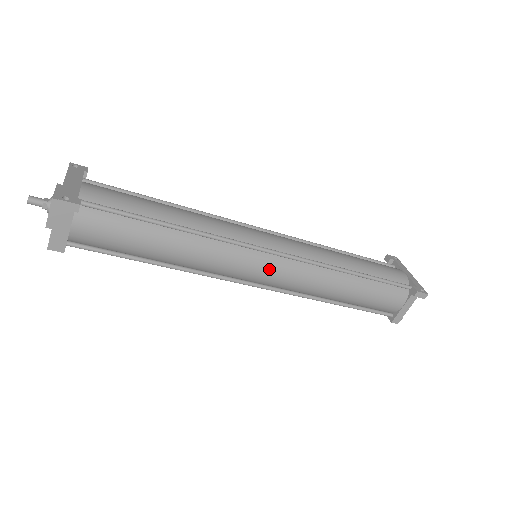
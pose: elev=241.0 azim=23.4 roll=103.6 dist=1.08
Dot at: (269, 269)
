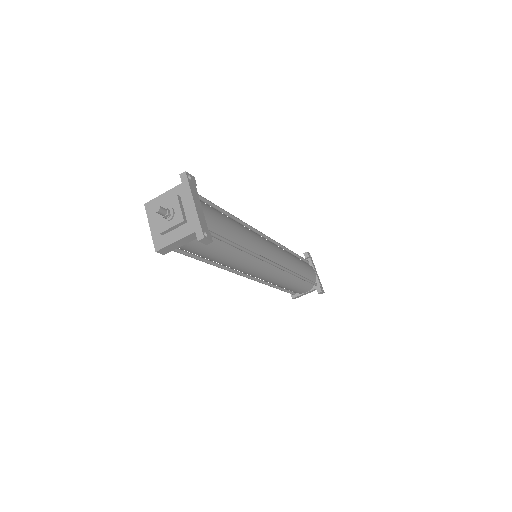
Dot at: (266, 273)
